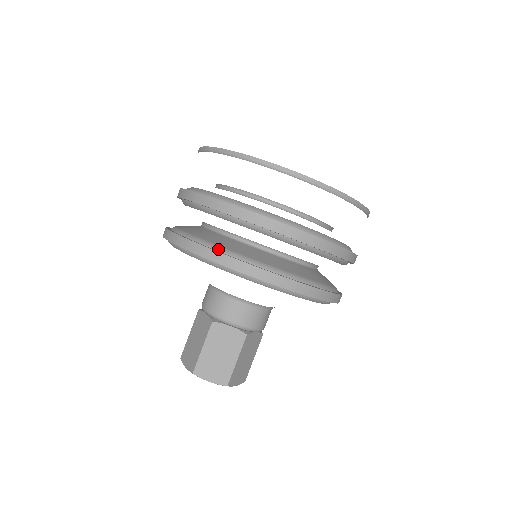
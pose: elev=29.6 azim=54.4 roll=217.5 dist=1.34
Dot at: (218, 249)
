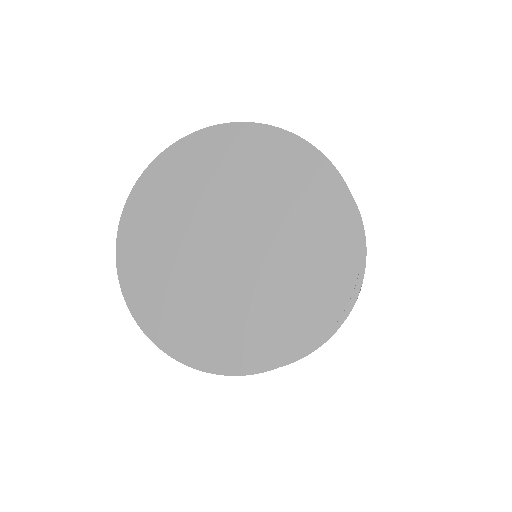
Dot at: occluded
